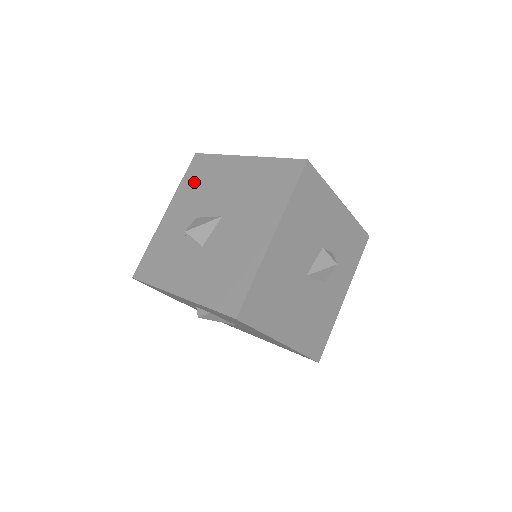
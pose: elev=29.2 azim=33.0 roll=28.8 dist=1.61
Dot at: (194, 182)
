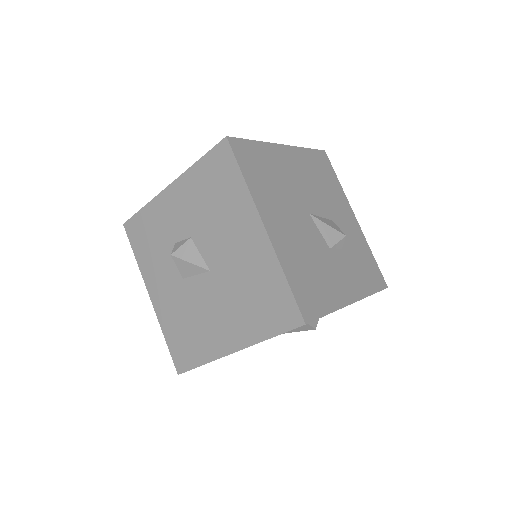
Dot at: (207, 185)
